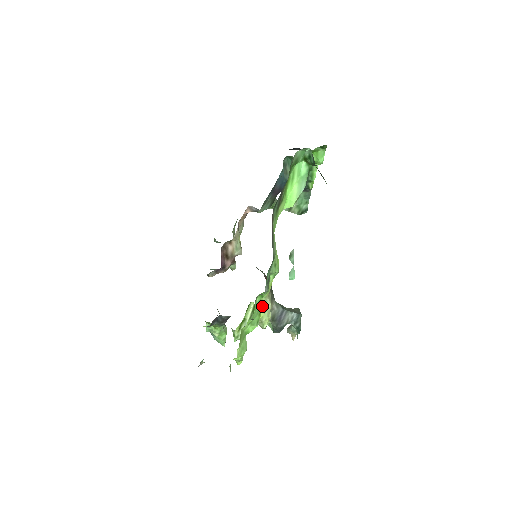
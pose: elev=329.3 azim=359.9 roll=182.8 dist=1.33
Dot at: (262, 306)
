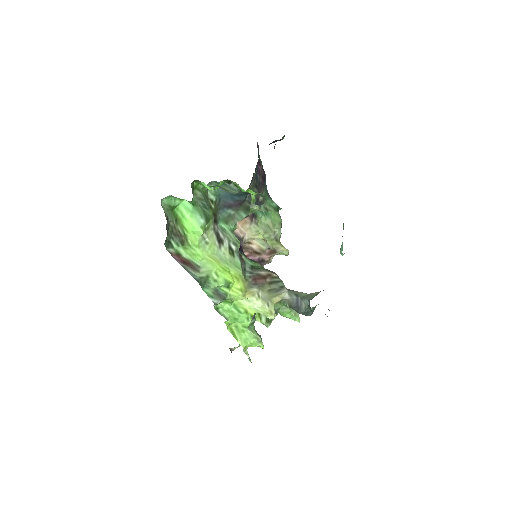
Dot at: (245, 306)
